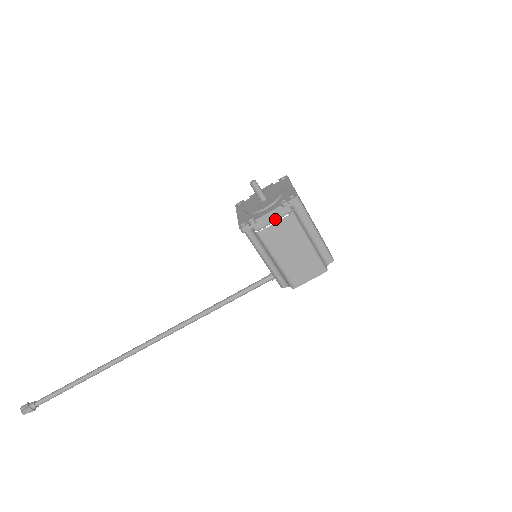
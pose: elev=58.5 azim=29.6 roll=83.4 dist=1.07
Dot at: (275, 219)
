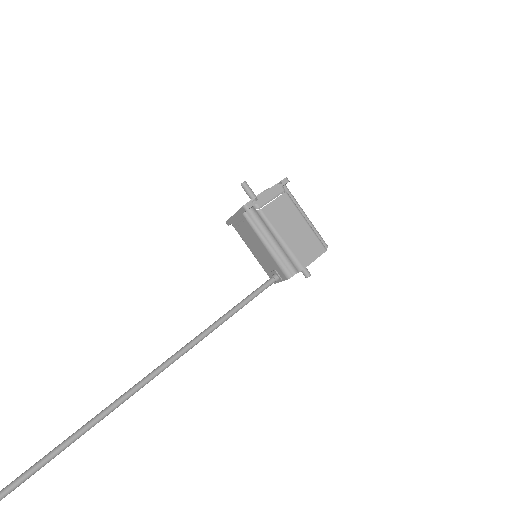
Dot at: (273, 197)
